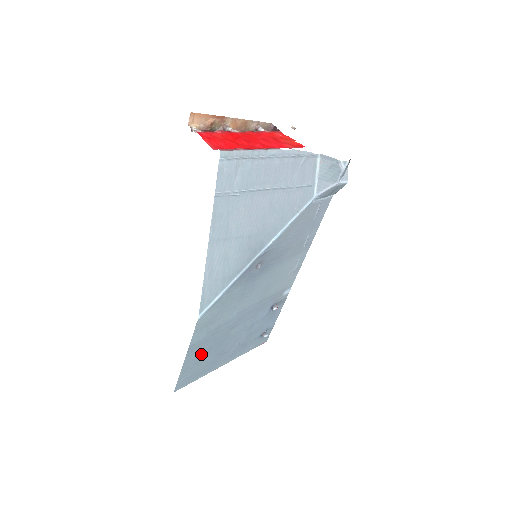
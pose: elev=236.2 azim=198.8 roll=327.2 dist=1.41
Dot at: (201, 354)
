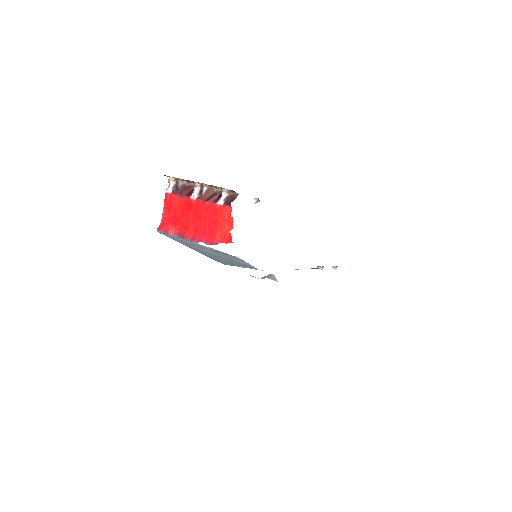
Dot at: occluded
